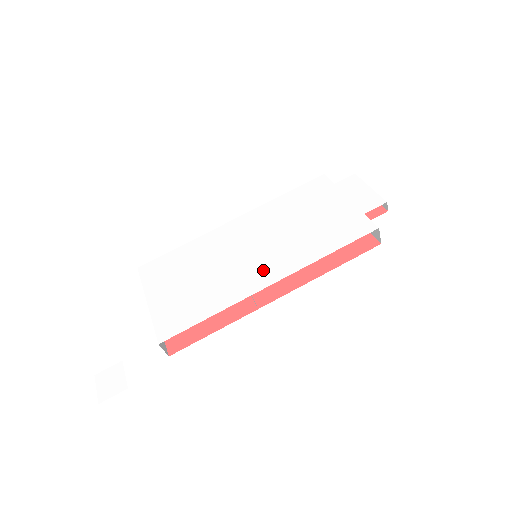
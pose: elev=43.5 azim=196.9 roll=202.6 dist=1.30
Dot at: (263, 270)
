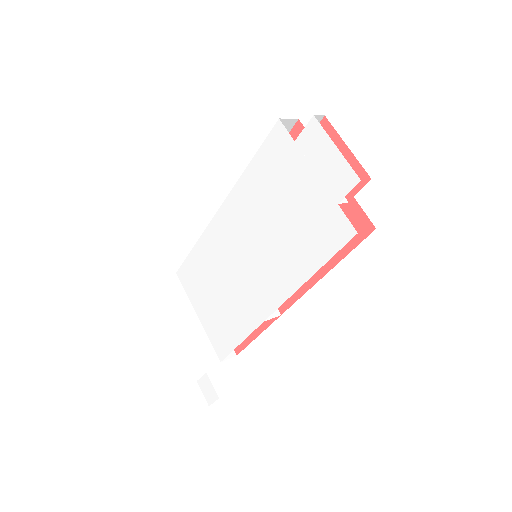
Dot at: (263, 290)
